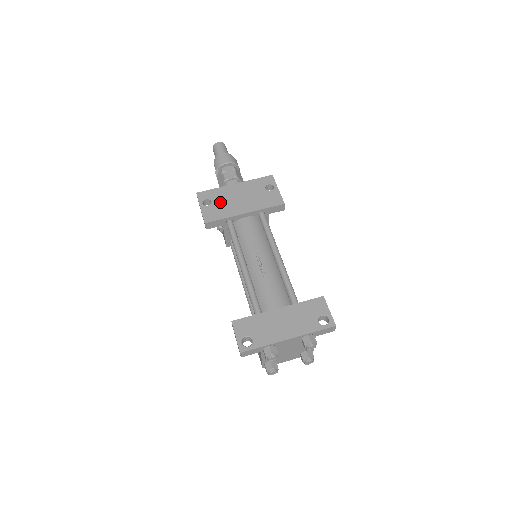
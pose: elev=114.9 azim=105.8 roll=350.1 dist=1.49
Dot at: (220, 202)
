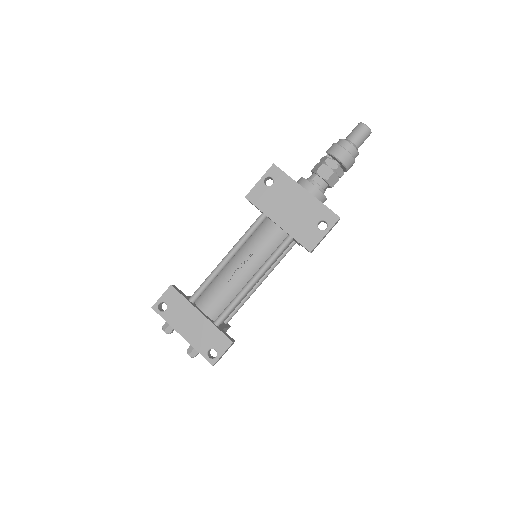
Dot at: (276, 193)
